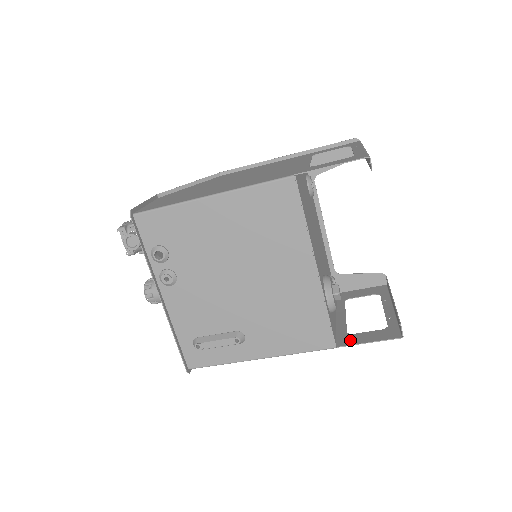
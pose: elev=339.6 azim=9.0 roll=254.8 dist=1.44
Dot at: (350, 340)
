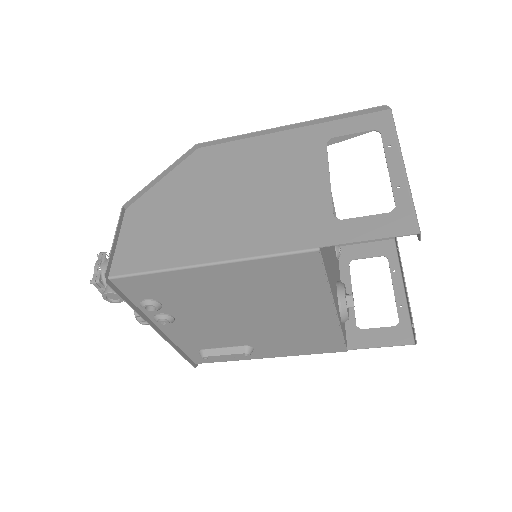
Dot at: (361, 340)
